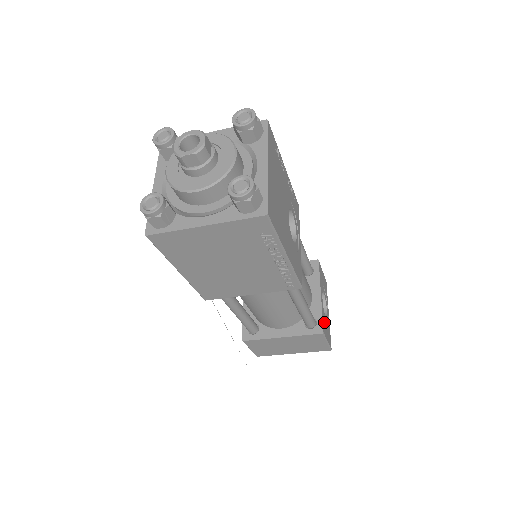
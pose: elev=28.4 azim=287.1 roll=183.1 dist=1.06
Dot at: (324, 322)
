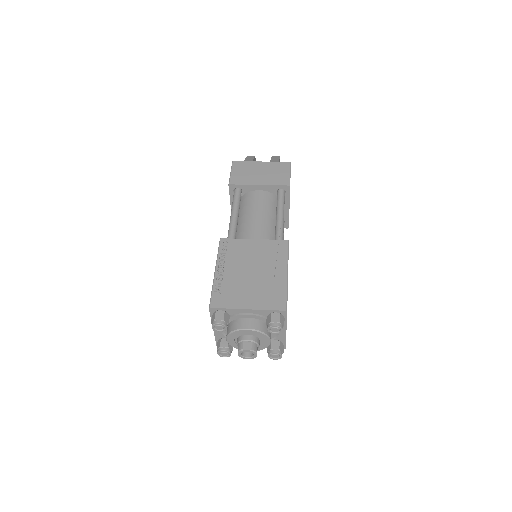
Dot at: occluded
